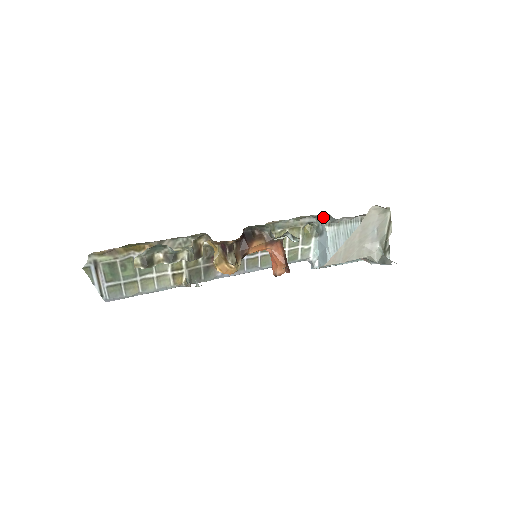
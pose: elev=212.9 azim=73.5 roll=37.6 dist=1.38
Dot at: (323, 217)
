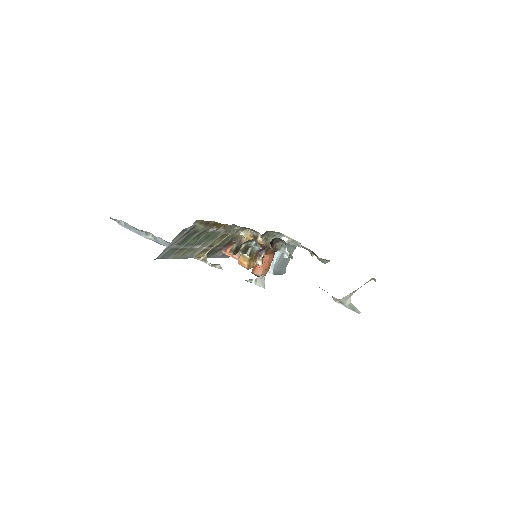
Dot at: (287, 238)
